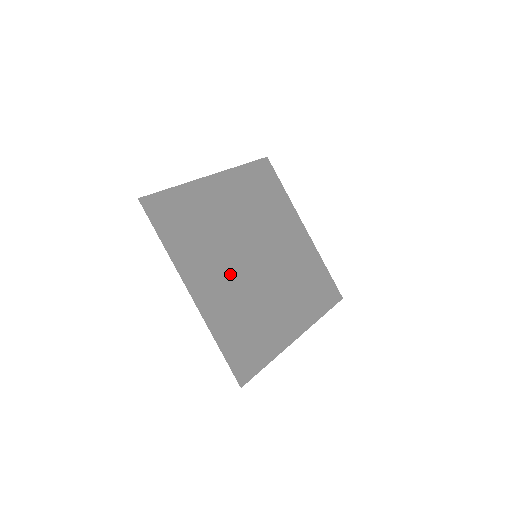
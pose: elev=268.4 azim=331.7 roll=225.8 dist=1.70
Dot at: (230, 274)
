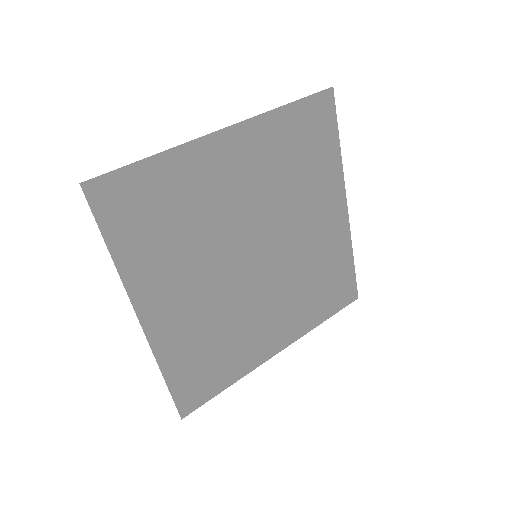
Dot at: (208, 286)
